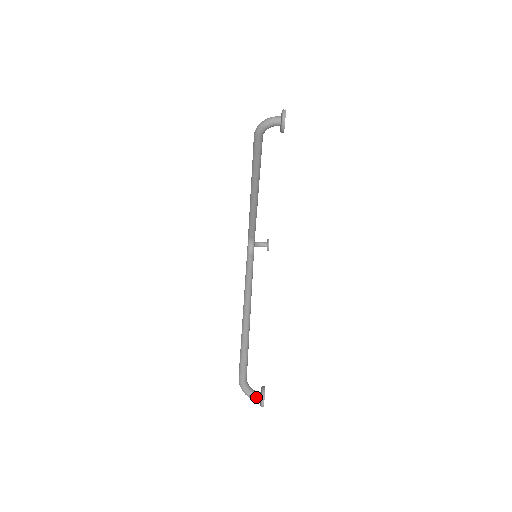
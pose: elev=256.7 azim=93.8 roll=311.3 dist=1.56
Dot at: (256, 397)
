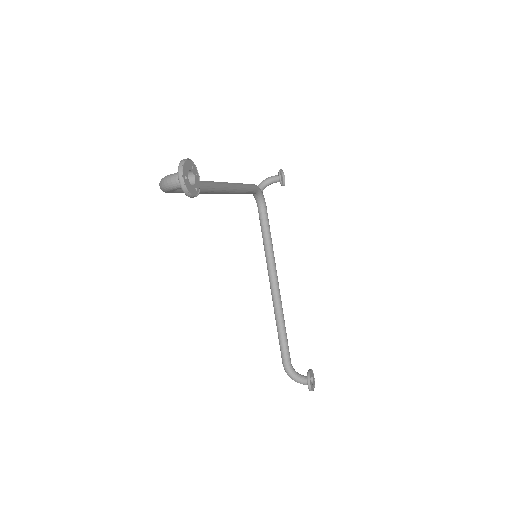
Dot at: (303, 384)
